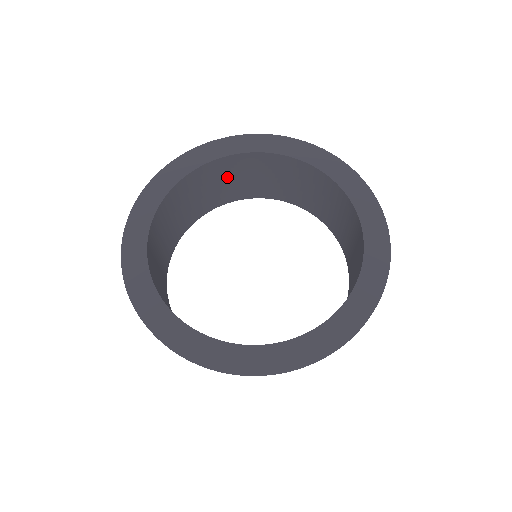
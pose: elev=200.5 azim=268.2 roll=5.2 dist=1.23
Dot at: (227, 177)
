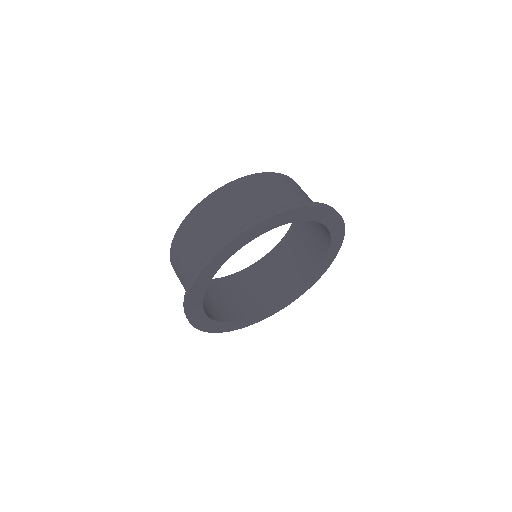
Dot at: occluded
